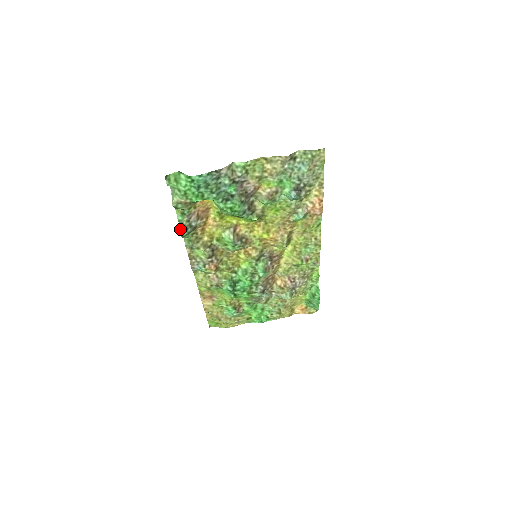
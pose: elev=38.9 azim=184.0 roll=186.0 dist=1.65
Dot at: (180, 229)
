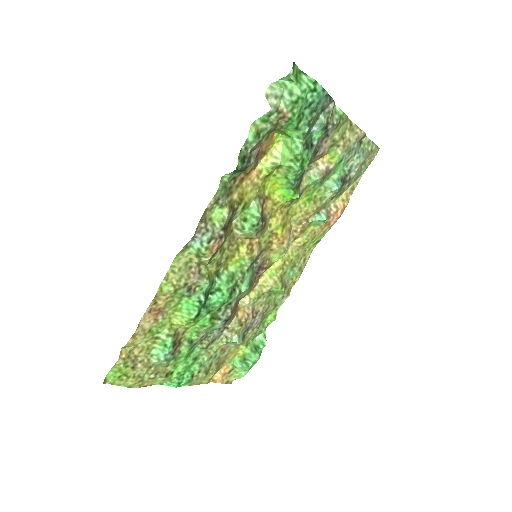
Dot at: (238, 156)
